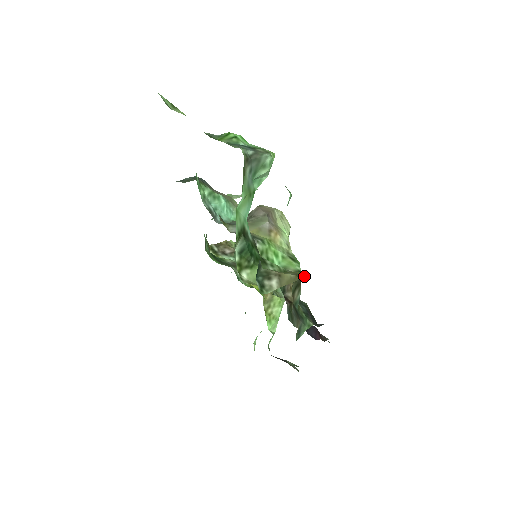
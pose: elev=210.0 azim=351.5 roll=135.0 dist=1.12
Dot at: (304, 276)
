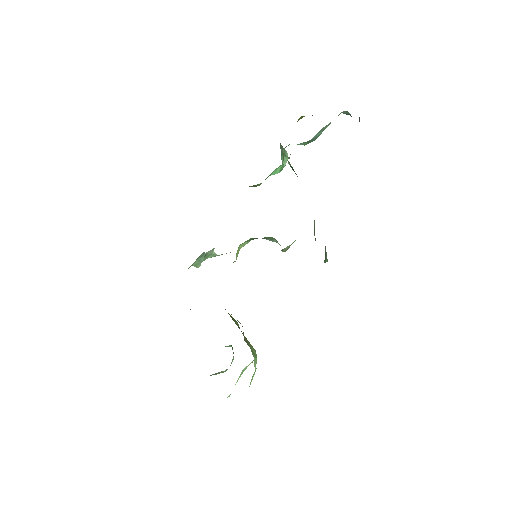
Dot at: occluded
